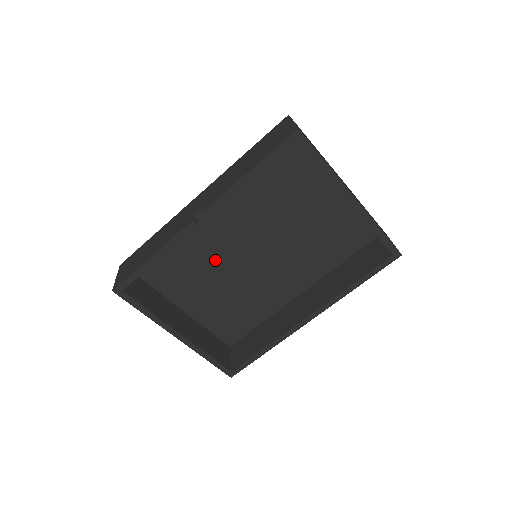
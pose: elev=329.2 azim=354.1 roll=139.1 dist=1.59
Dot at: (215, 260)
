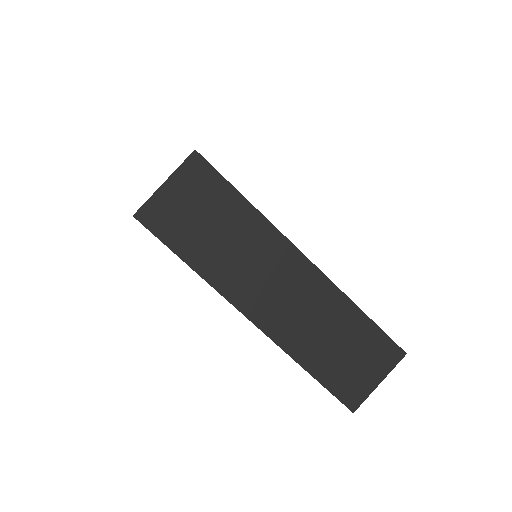
Dot at: occluded
